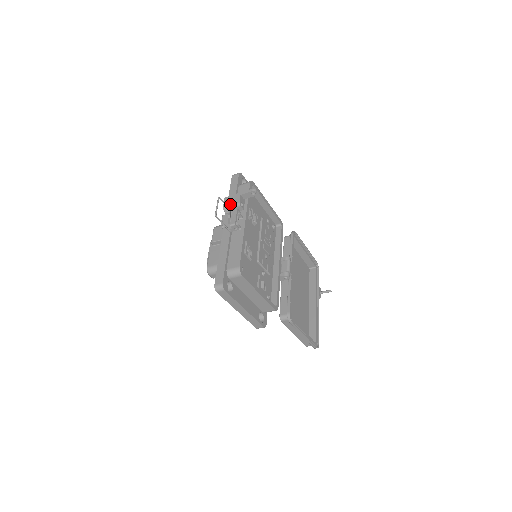
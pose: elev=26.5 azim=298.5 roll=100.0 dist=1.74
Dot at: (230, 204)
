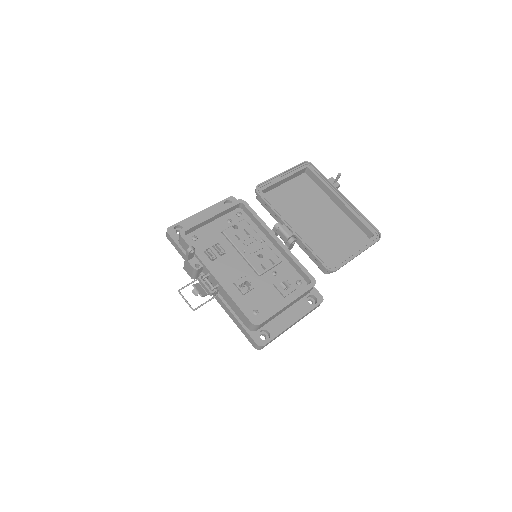
Dot at: (191, 274)
